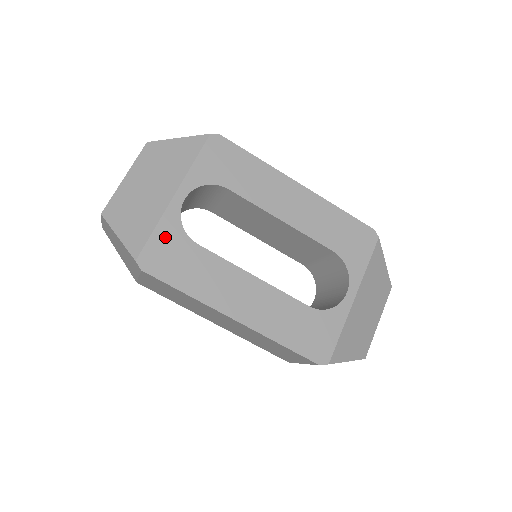
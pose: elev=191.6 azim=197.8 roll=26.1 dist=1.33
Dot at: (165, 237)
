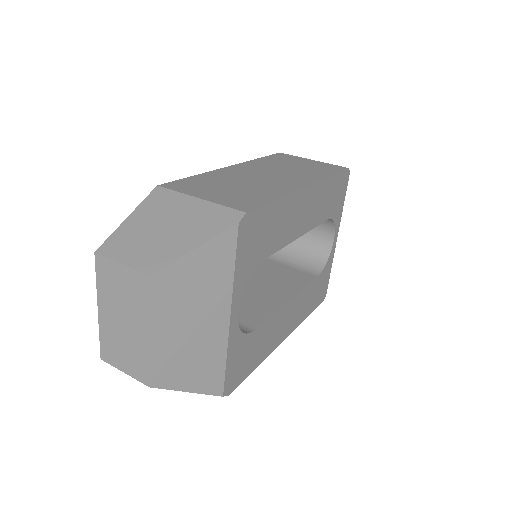
Dot at: (235, 356)
